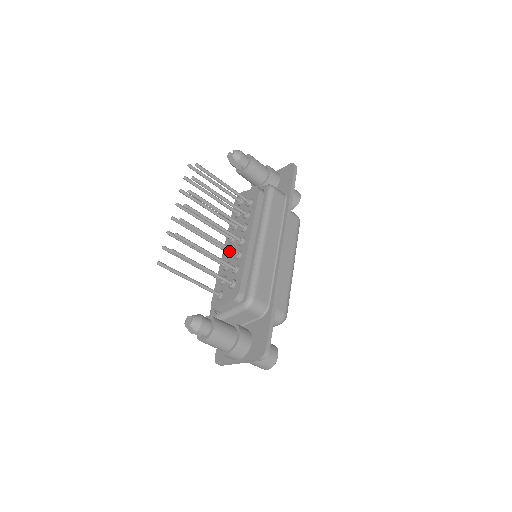
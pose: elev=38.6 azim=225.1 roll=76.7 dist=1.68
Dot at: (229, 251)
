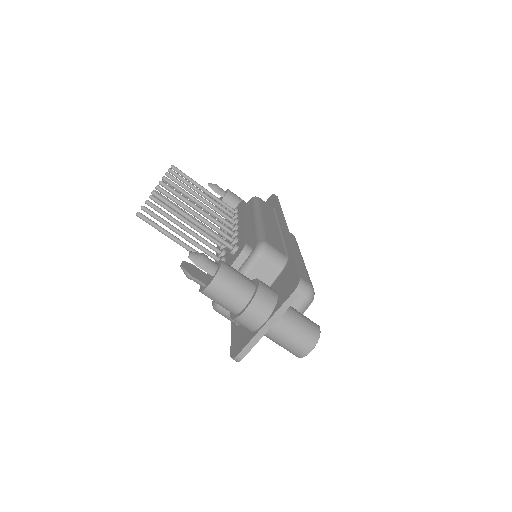
Dot at: (223, 229)
